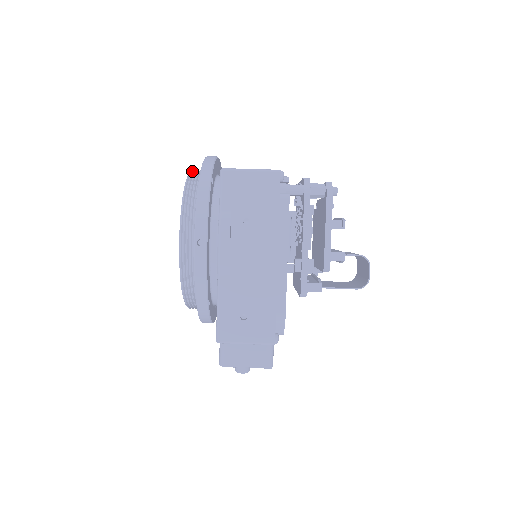
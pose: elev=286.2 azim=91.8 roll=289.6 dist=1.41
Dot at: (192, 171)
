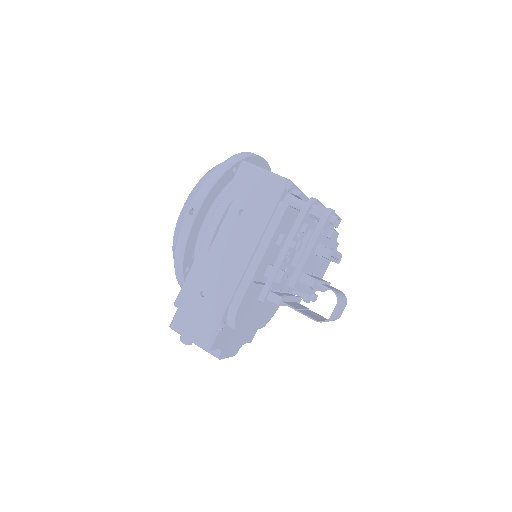
Dot at: occluded
